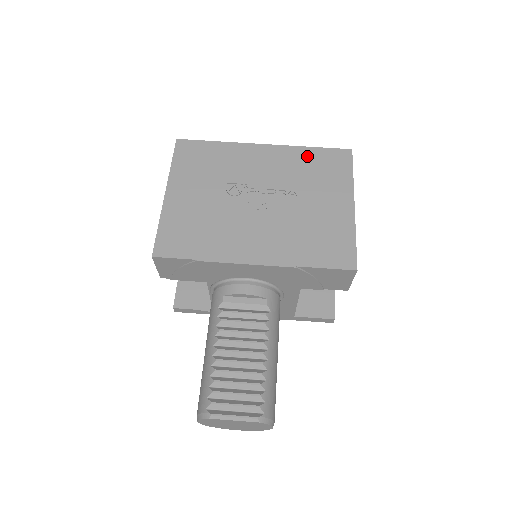
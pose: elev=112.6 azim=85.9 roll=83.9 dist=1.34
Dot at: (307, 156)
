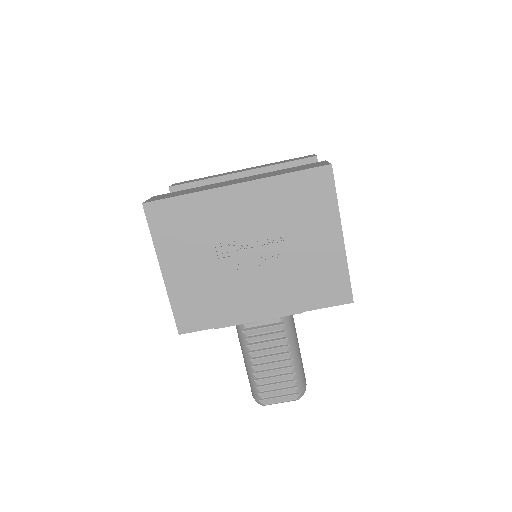
Dot at: (285, 188)
